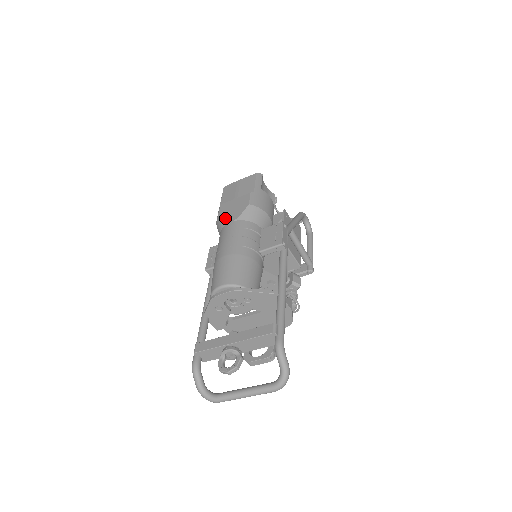
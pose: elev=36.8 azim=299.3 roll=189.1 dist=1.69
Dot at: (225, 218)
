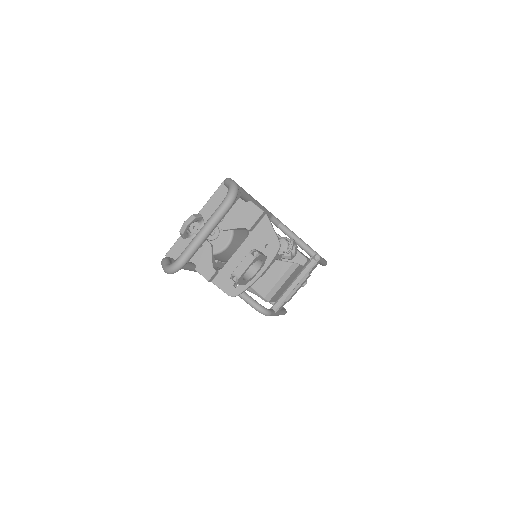
Dot at: occluded
